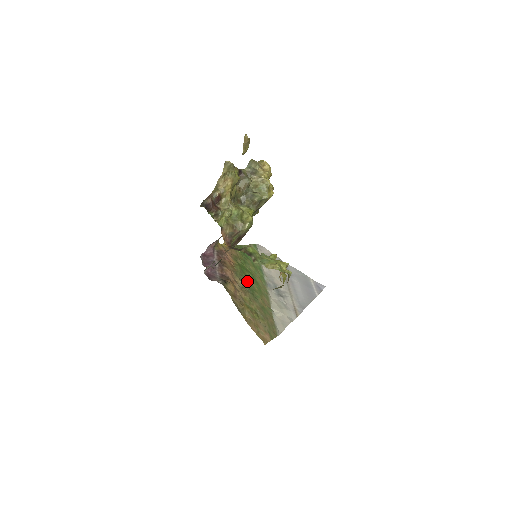
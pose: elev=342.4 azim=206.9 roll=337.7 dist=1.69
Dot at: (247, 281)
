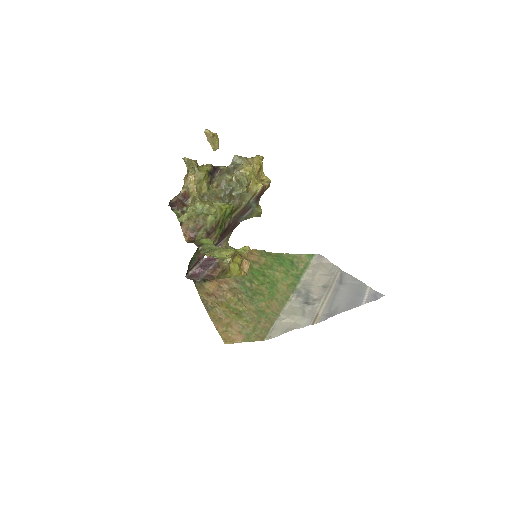
Dot at: (253, 284)
